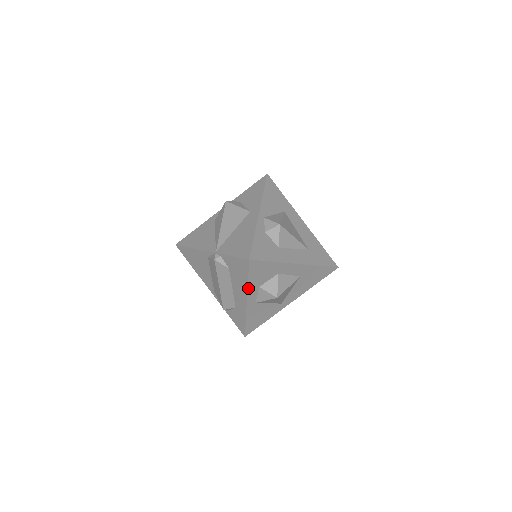
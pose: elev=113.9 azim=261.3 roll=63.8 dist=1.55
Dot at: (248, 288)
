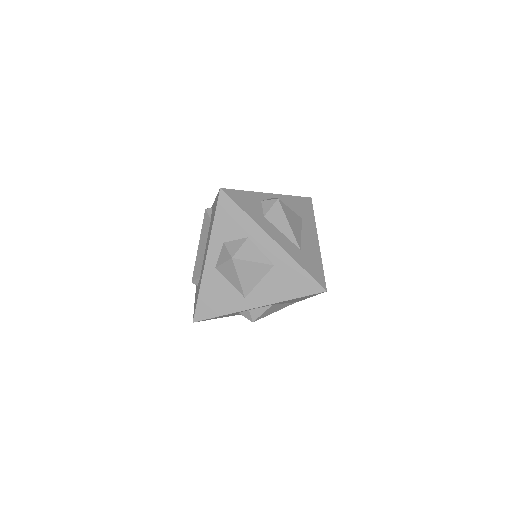
Dot at: (212, 234)
